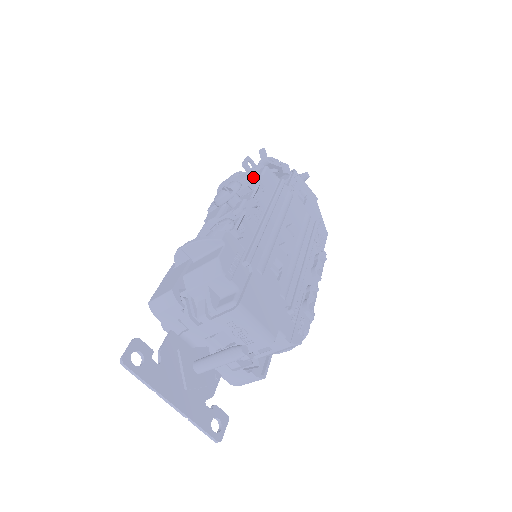
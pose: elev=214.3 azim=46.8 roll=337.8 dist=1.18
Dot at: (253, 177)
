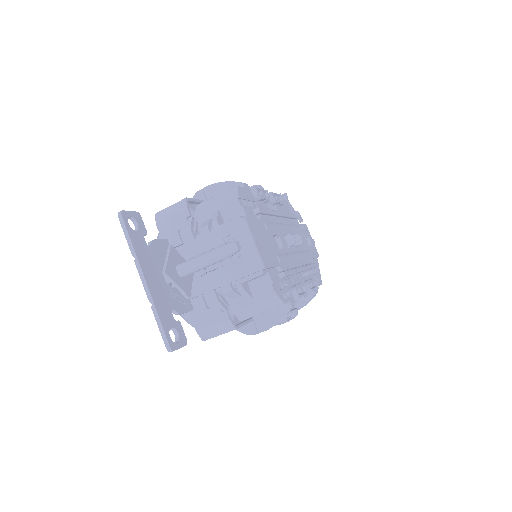
Dot at: occluded
